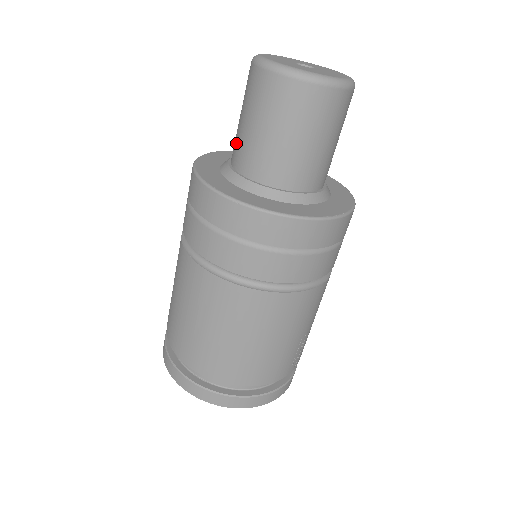
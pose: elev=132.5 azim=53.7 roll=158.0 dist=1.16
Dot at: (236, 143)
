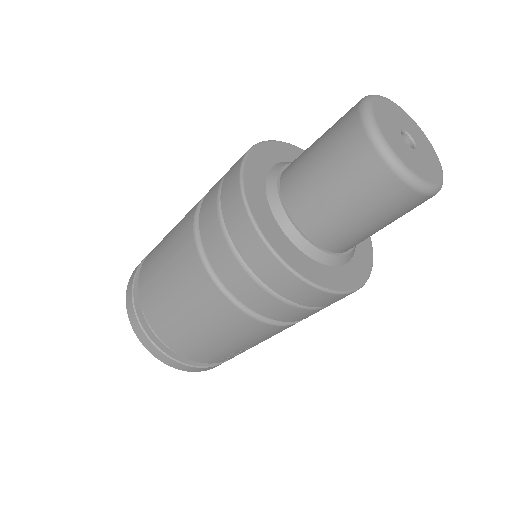
Dot at: (298, 159)
